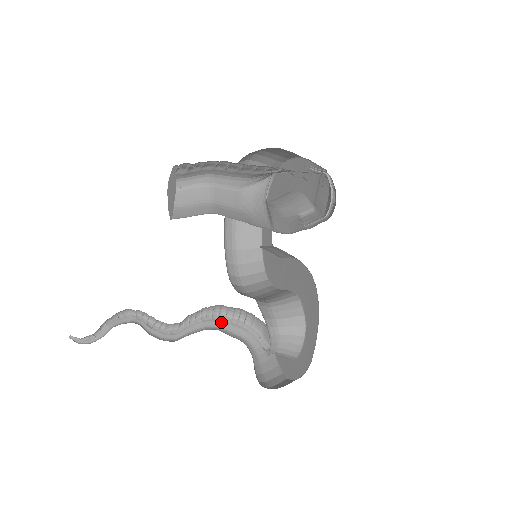
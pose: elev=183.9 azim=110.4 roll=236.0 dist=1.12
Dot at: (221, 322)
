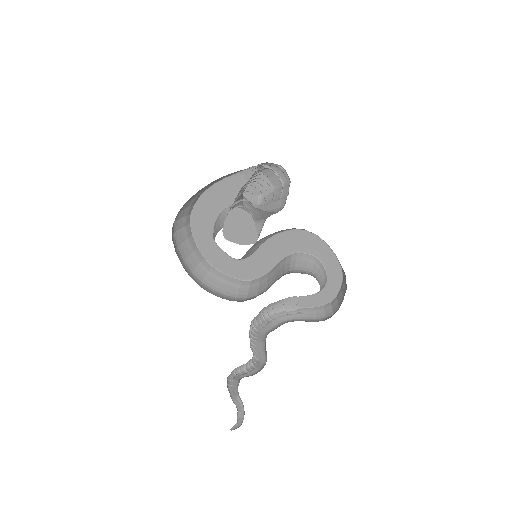
Dot at: (262, 330)
